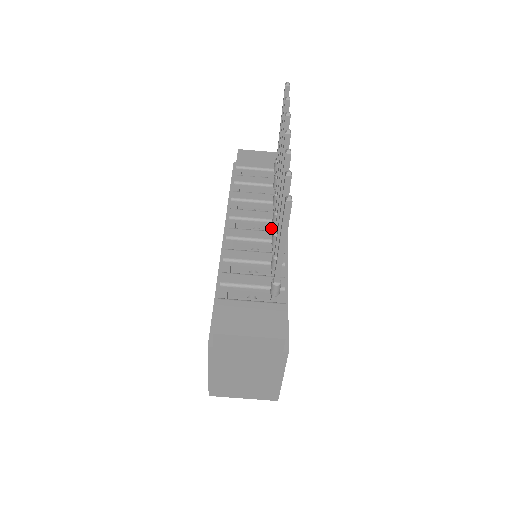
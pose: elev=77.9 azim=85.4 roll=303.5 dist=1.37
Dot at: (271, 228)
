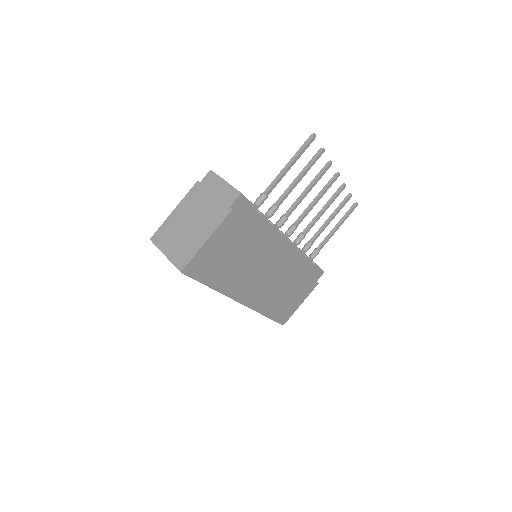
Dot at: occluded
